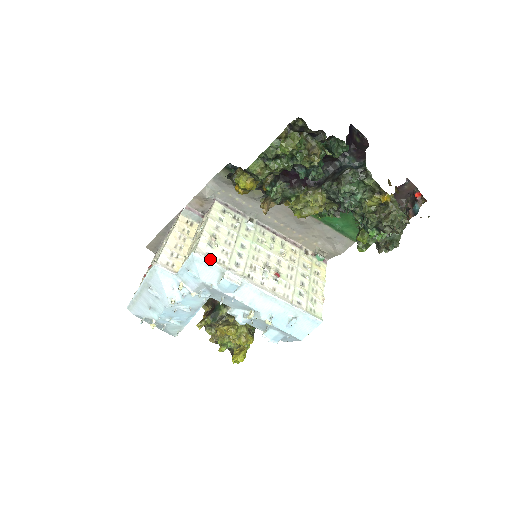
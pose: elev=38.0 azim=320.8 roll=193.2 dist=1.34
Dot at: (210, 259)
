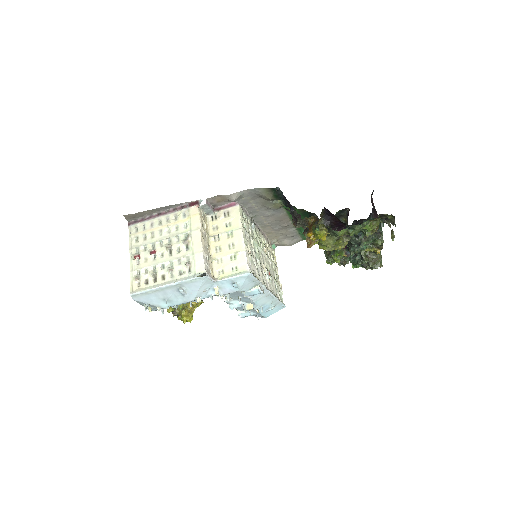
Dot at: (254, 275)
